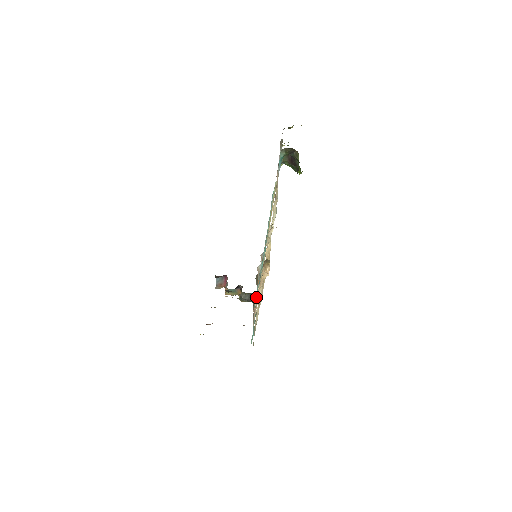
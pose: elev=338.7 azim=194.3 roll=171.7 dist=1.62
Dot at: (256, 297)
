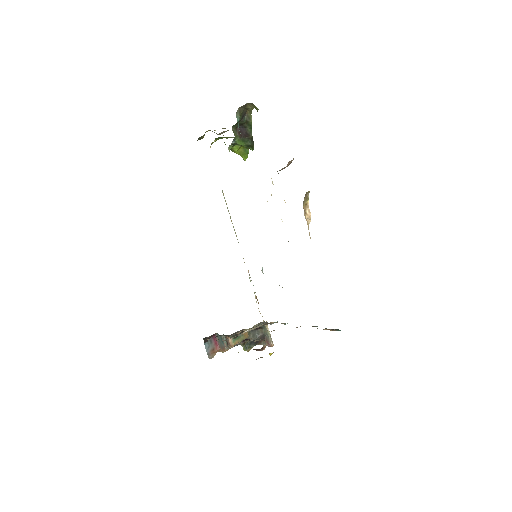
Dot at: occluded
